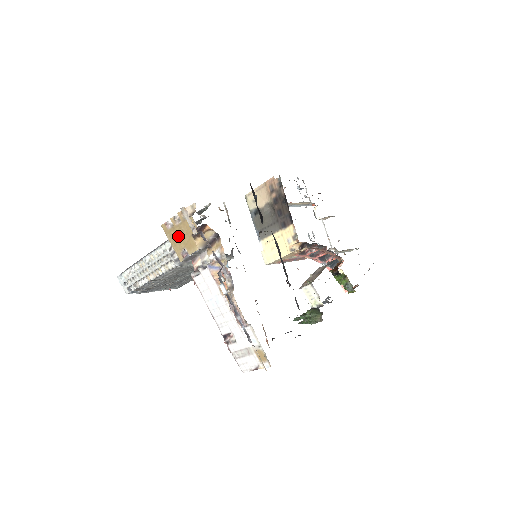
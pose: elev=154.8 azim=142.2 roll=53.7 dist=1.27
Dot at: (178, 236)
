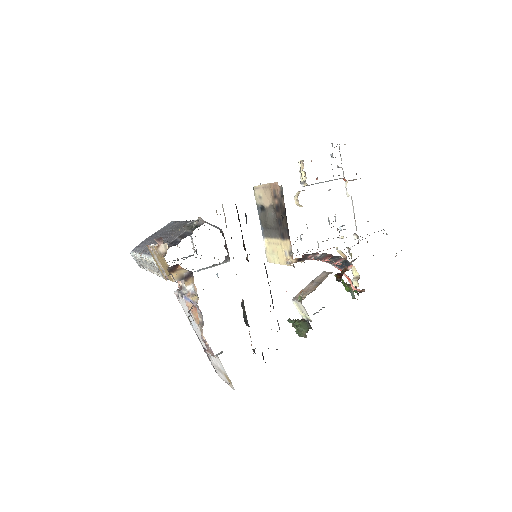
Dot at: occluded
